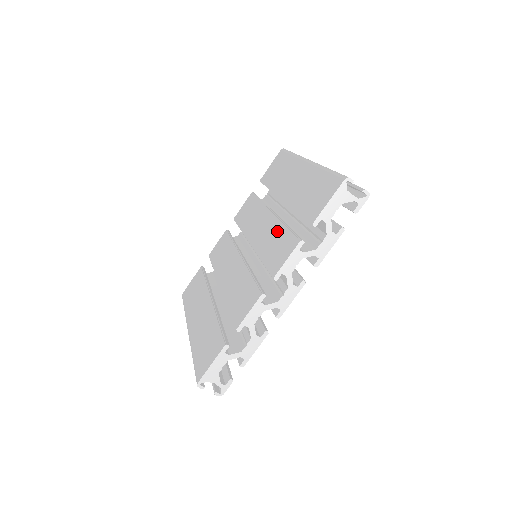
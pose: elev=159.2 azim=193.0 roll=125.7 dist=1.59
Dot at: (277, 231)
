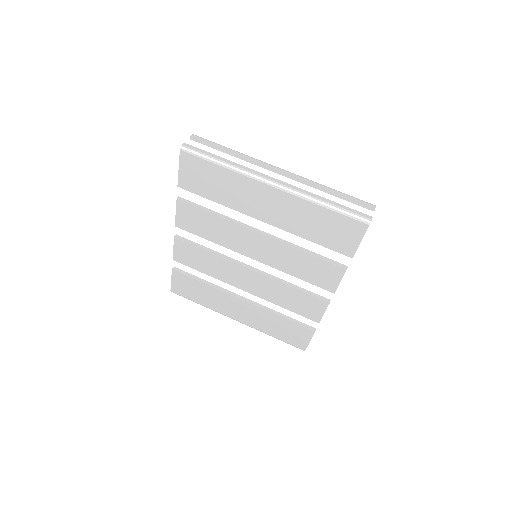
Dot at: (296, 256)
